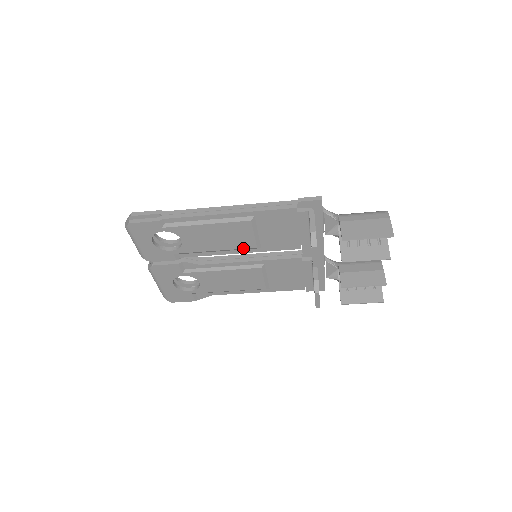
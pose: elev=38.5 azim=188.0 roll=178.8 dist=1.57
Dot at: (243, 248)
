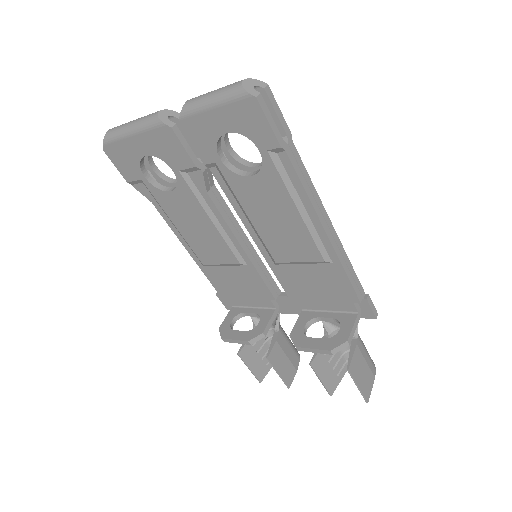
Dot at: (268, 248)
